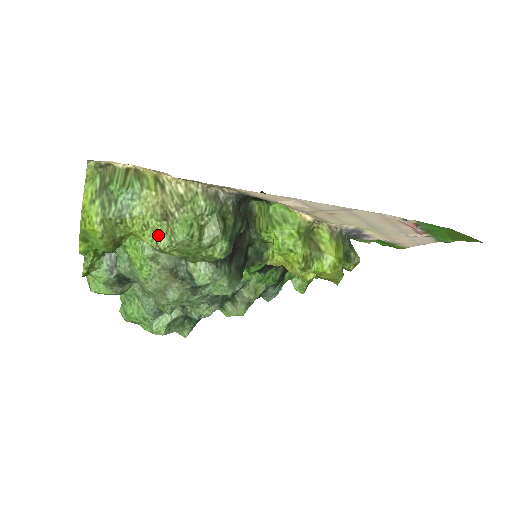
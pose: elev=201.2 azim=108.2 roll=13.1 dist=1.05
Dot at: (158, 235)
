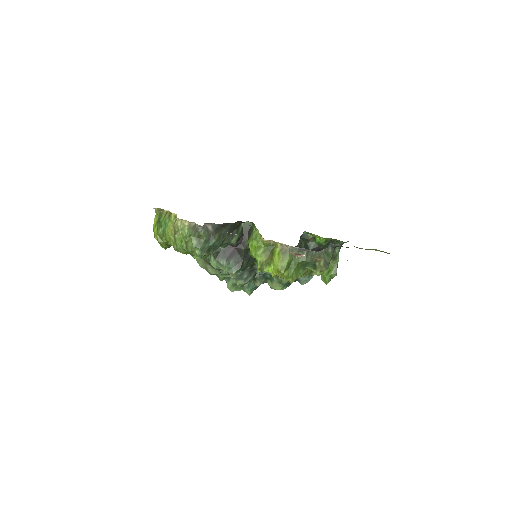
Dot at: (174, 244)
